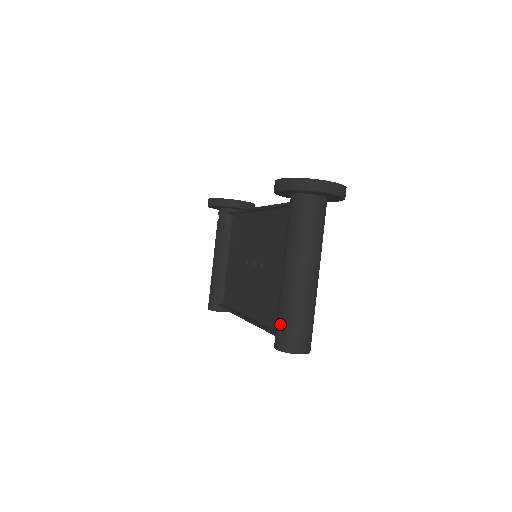
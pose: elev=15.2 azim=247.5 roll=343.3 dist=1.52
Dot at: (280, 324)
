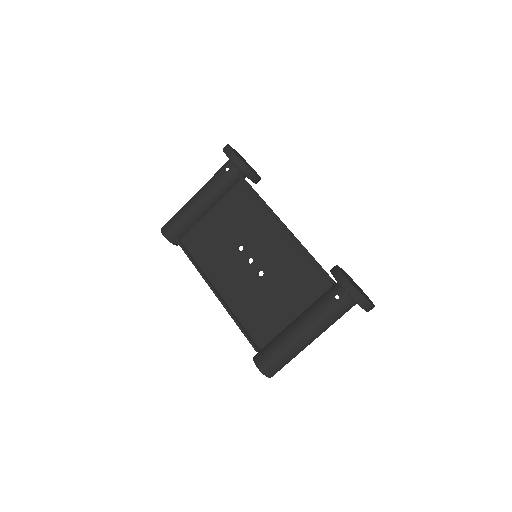
Dot at: (273, 357)
